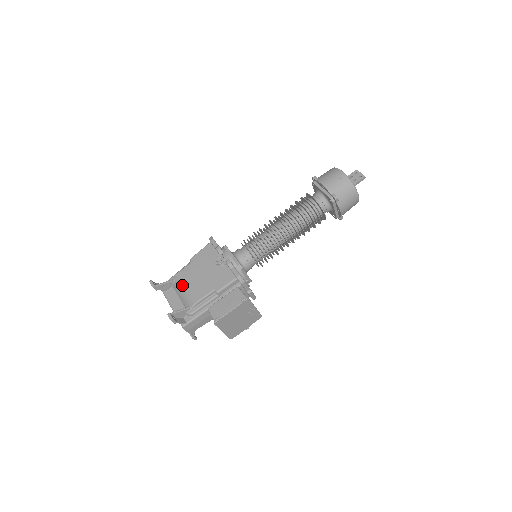
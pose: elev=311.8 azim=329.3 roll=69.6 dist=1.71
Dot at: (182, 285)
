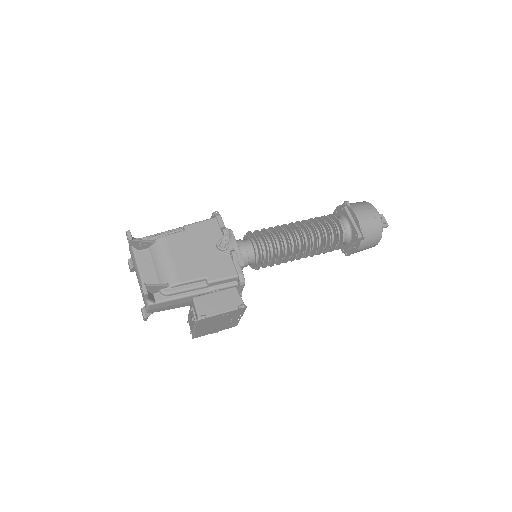
Dot at: (165, 253)
